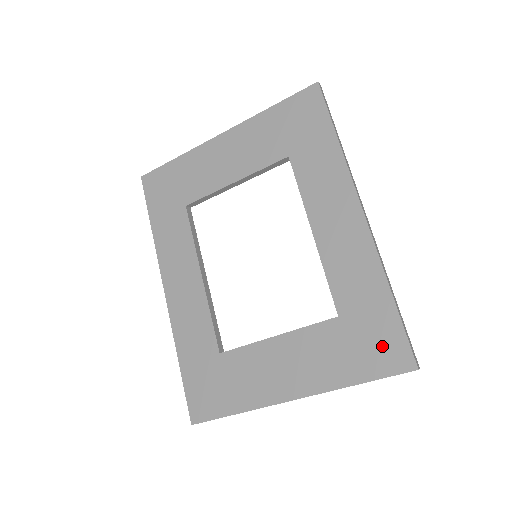
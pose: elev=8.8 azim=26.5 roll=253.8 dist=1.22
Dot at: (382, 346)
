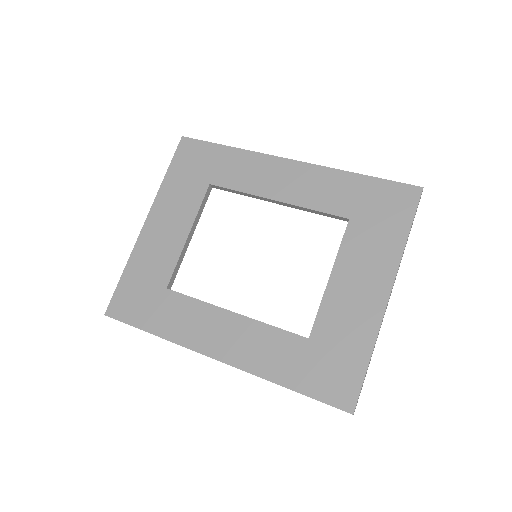
Dot at: (391, 201)
